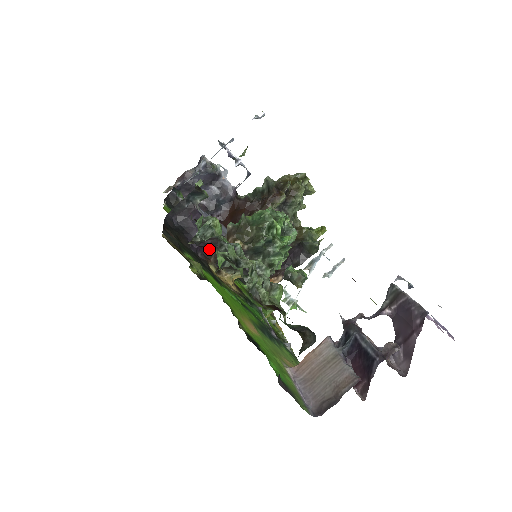
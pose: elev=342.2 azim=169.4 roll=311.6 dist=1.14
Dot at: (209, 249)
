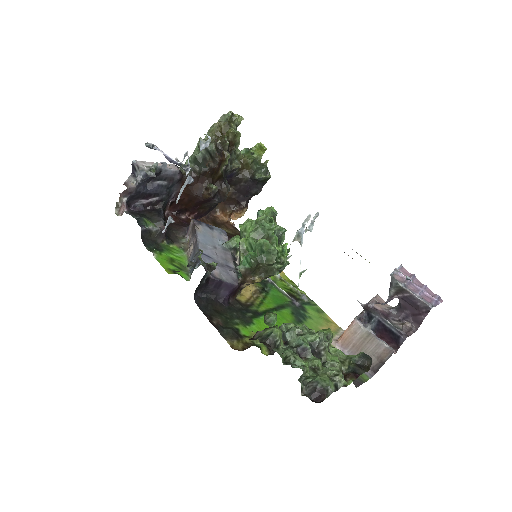
Dot at: (234, 293)
